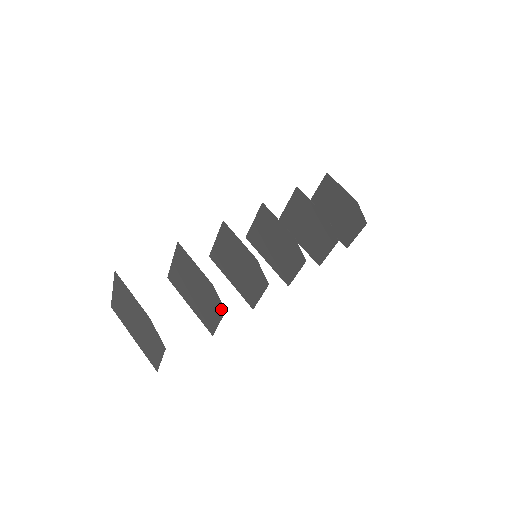
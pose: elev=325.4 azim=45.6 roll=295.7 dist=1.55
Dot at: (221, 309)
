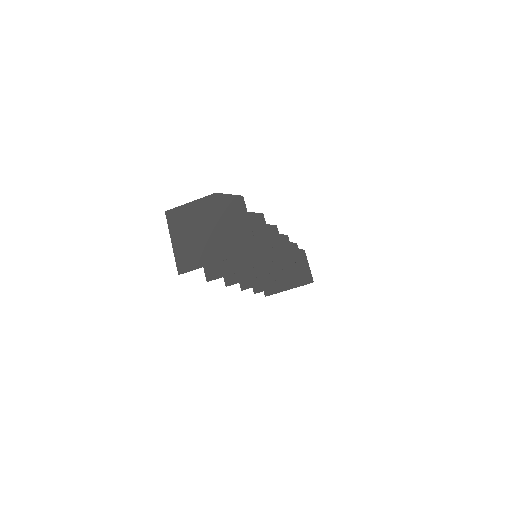
Dot at: (259, 218)
